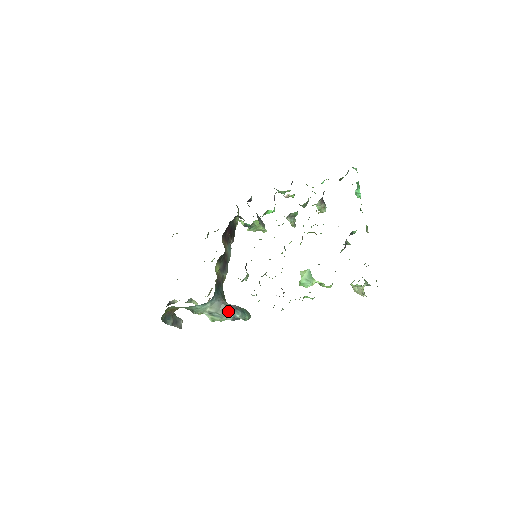
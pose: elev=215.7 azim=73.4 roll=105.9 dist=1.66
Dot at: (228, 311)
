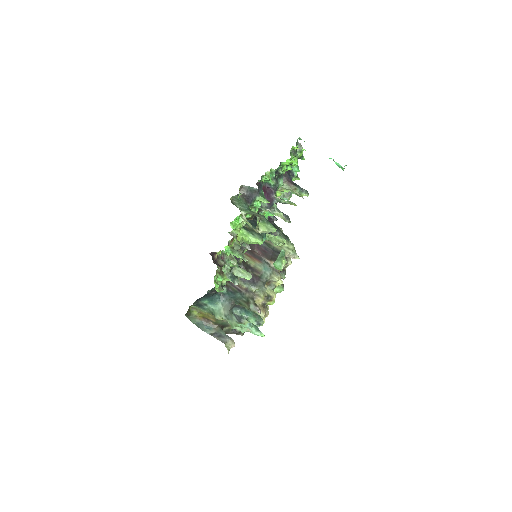
Dot at: (231, 309)
